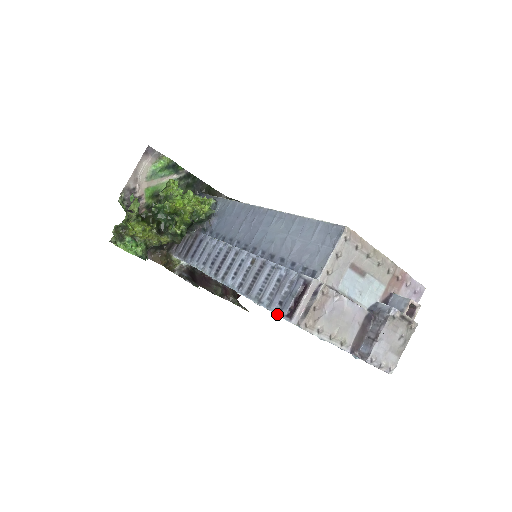
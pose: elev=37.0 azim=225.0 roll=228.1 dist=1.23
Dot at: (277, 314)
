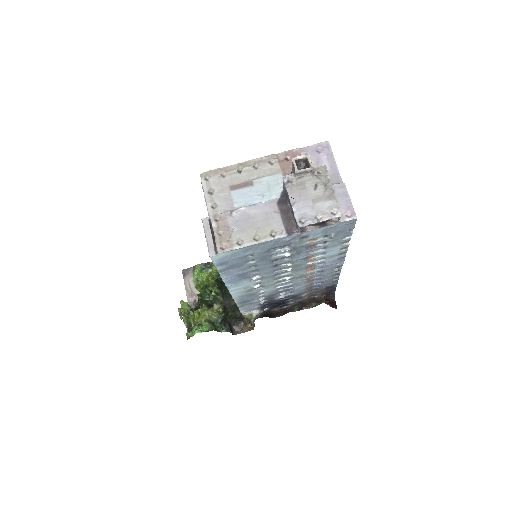
Dot at: occluded
